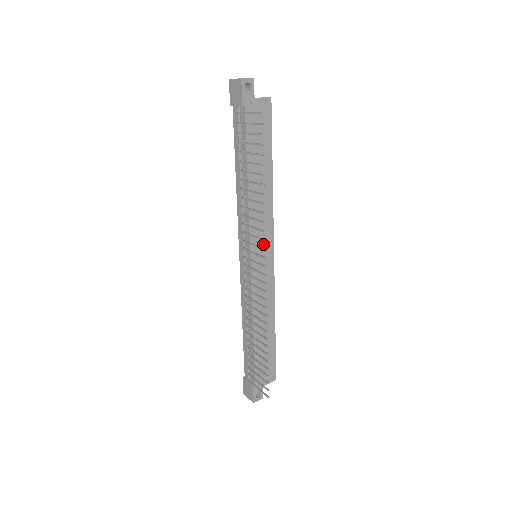
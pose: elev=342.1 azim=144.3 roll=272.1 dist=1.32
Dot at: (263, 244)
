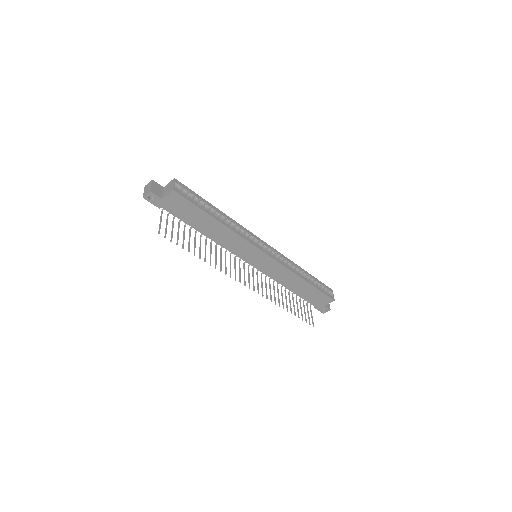
Dot at: (251, 254)
